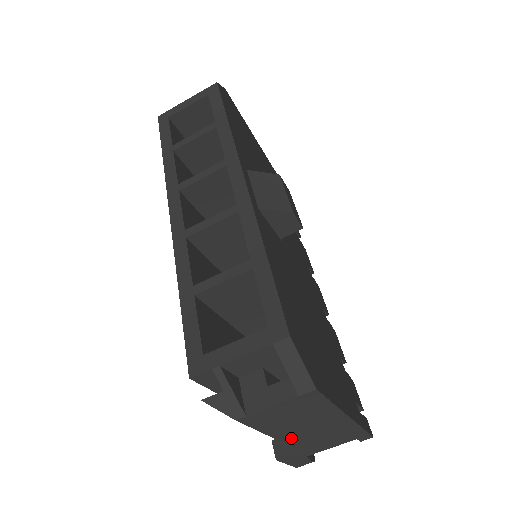
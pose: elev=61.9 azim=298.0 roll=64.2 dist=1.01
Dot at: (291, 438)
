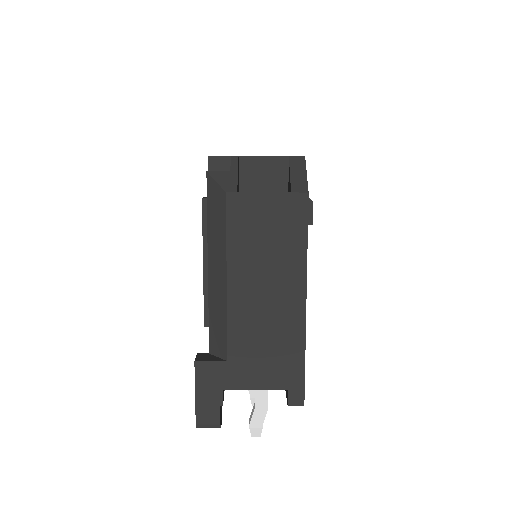
Dot at: (239, 302)
